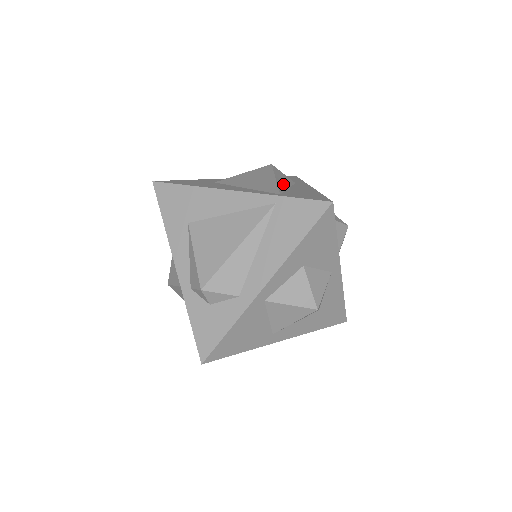
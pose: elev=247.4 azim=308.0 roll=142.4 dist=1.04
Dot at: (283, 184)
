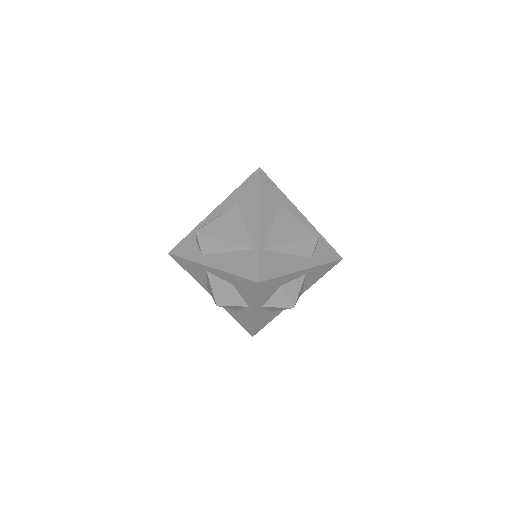
Dot at: (289, 249)
